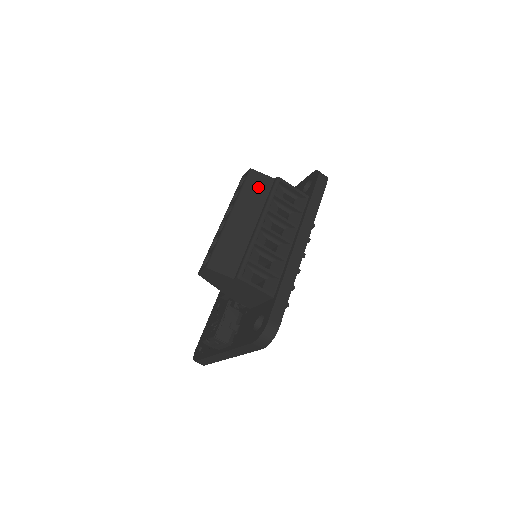
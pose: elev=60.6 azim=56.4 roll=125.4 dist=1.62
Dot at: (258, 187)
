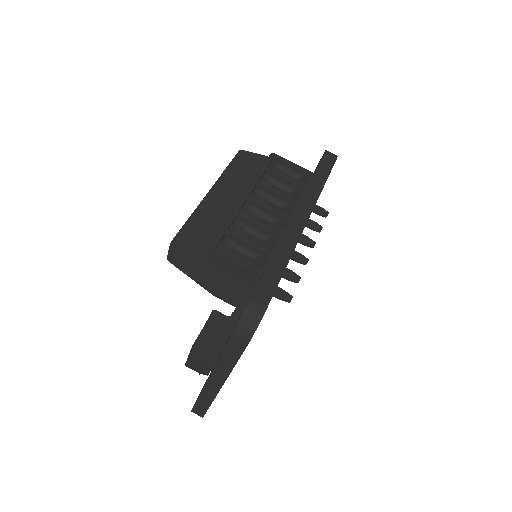
Dot at: (248, 165)
